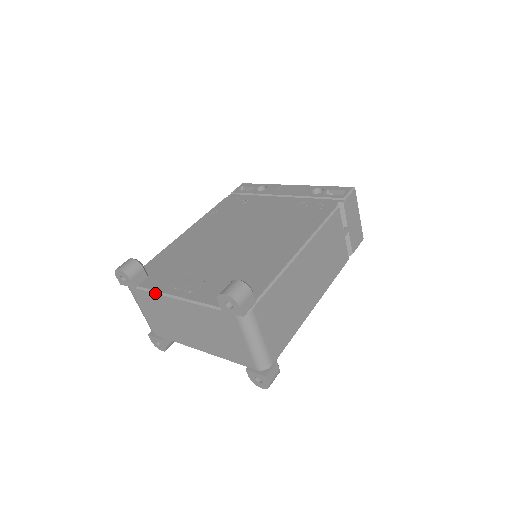
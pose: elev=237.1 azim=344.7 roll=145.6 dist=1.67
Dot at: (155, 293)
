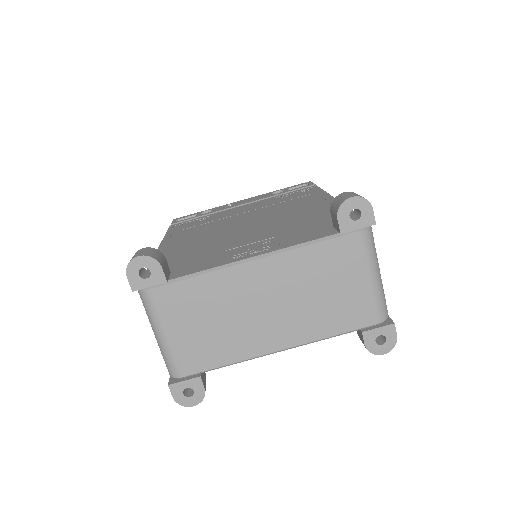
Dot at: (209, 272)
